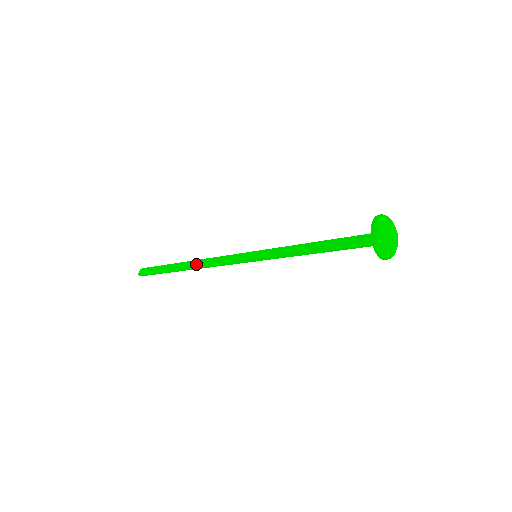
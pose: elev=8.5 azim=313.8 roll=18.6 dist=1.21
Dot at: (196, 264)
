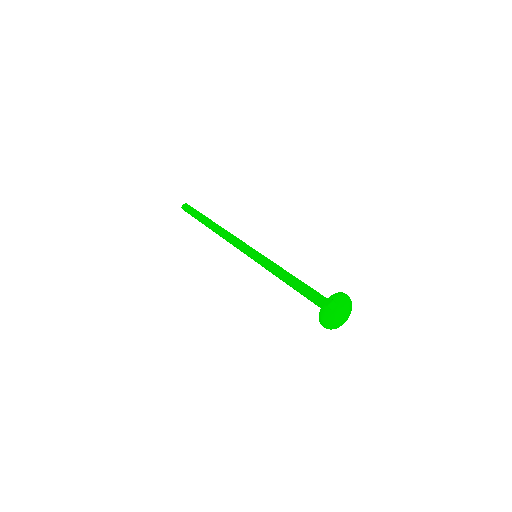
Dot at: (218, 230)
